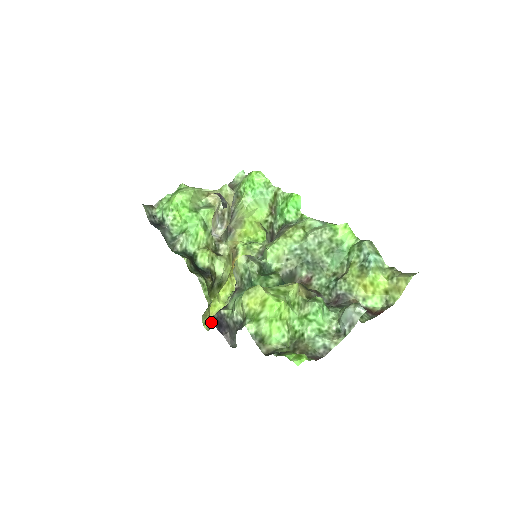
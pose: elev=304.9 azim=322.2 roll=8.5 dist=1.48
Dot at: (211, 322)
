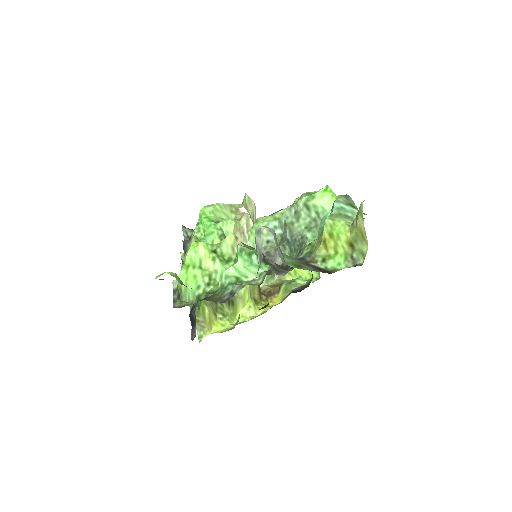
Dot at: occluded
